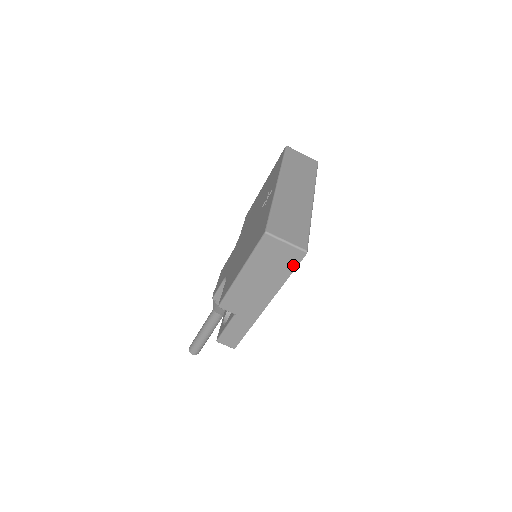
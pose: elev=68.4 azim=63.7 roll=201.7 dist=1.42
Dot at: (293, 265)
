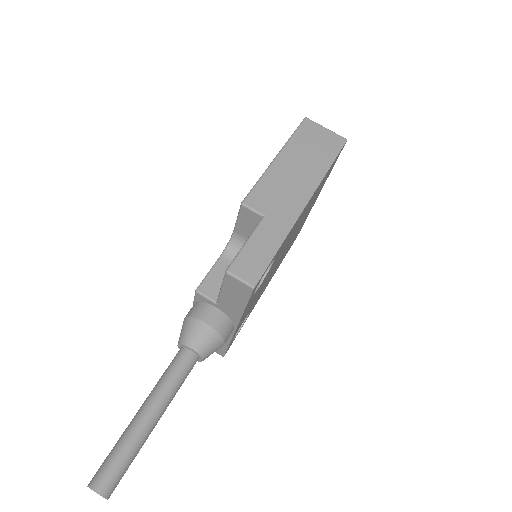
Dot at: (335, 151)
